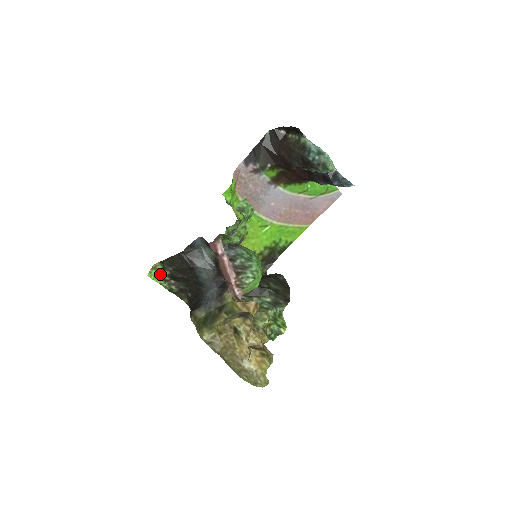
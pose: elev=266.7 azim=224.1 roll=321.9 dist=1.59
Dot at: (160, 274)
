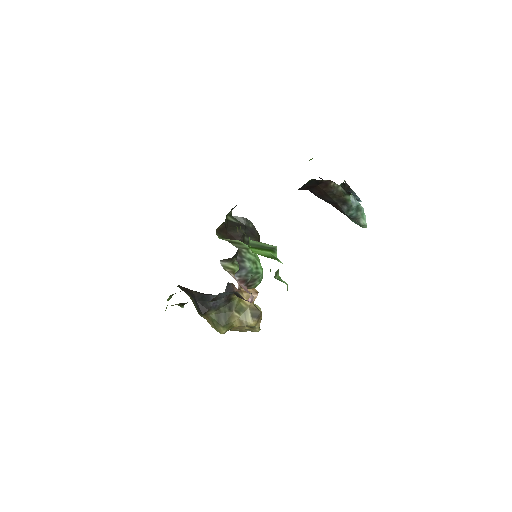
Dot at: occluded
